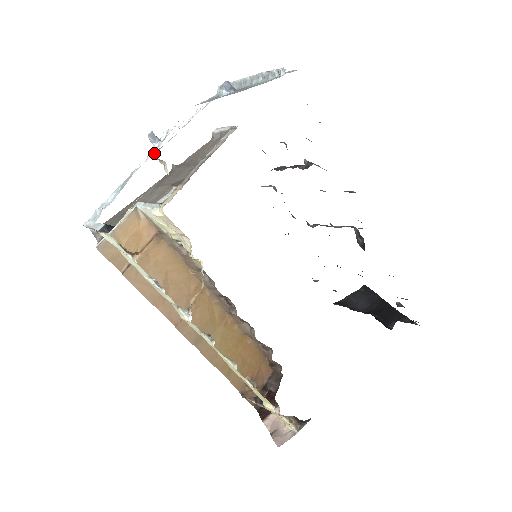
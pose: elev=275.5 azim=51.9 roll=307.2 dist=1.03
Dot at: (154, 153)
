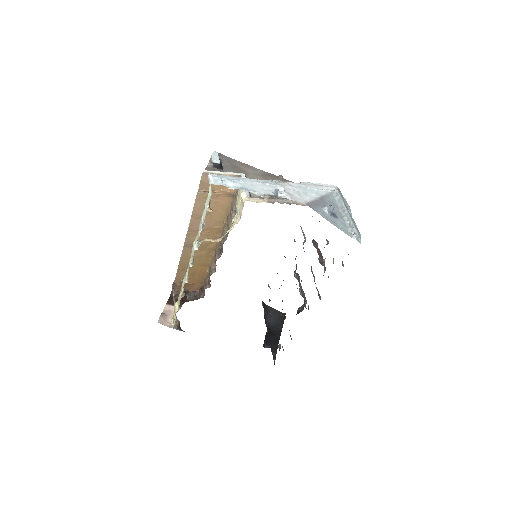
Dot at: (272, 185)
